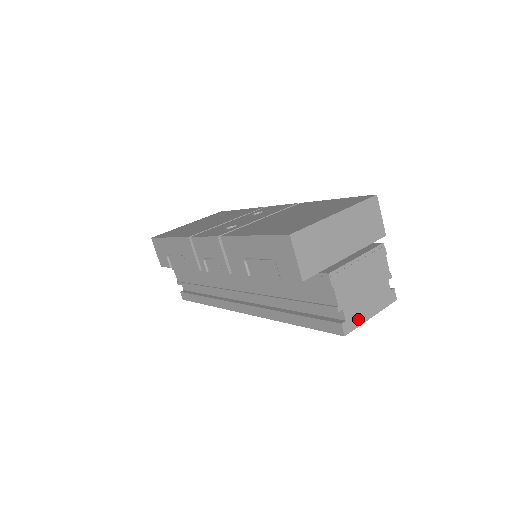
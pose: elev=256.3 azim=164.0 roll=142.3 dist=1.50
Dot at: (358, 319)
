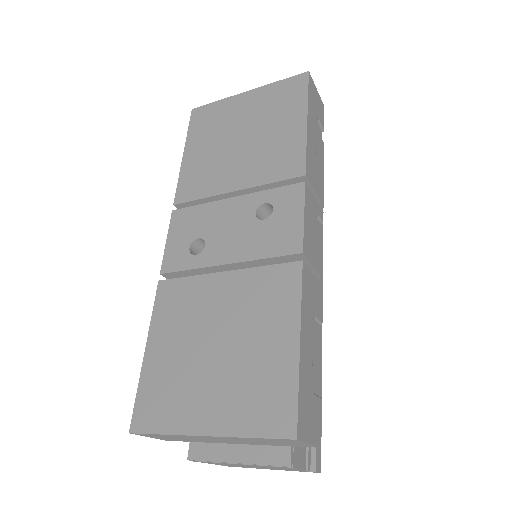
Dot at: (247, 467)
